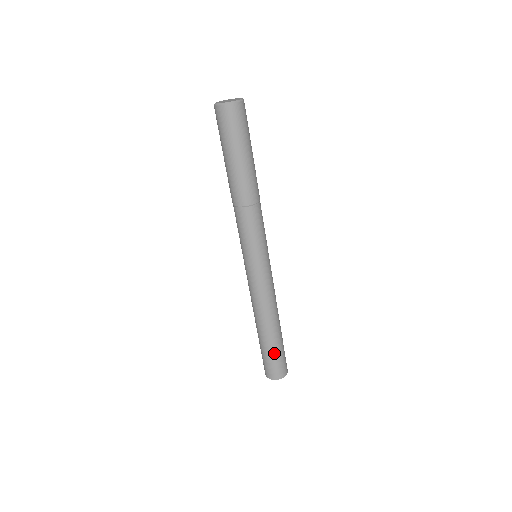
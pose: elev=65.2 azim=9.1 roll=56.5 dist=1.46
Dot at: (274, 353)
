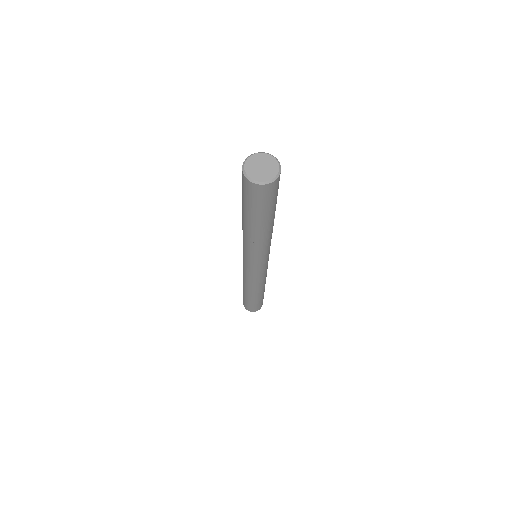
Dot at: (249, 302)
